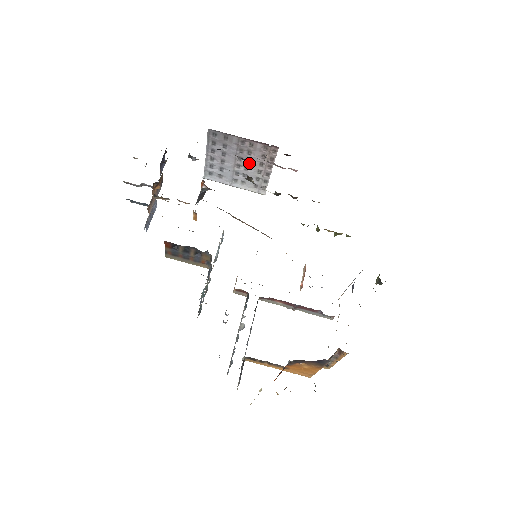
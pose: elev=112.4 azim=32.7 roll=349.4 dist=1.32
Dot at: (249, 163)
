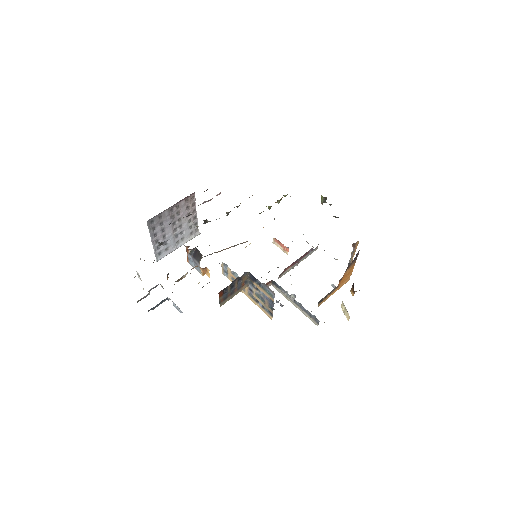
Dot at: (181, 221)
